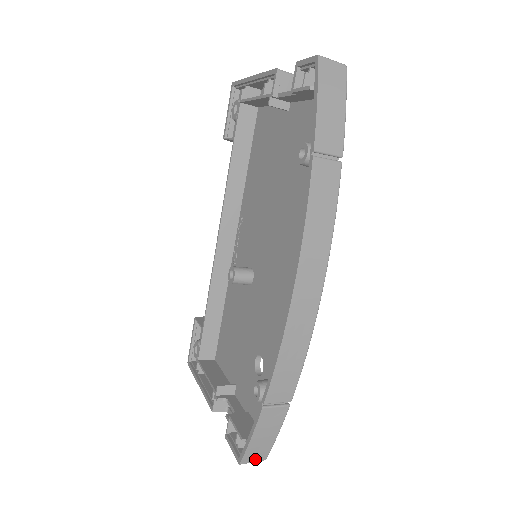
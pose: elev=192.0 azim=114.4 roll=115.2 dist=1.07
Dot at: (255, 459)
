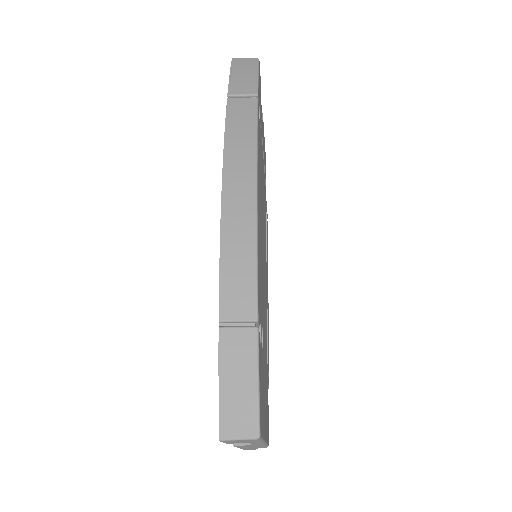
Dot at: (241, 432)
